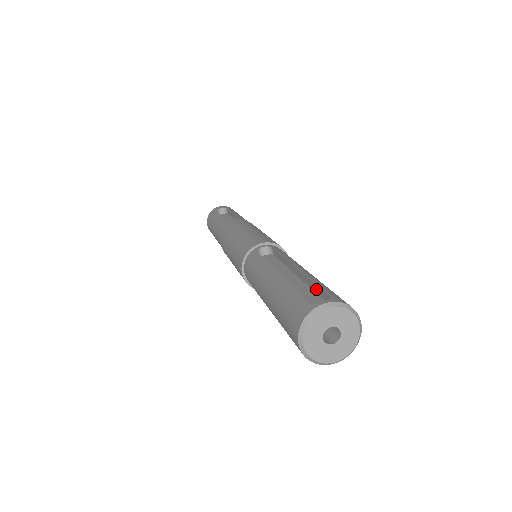
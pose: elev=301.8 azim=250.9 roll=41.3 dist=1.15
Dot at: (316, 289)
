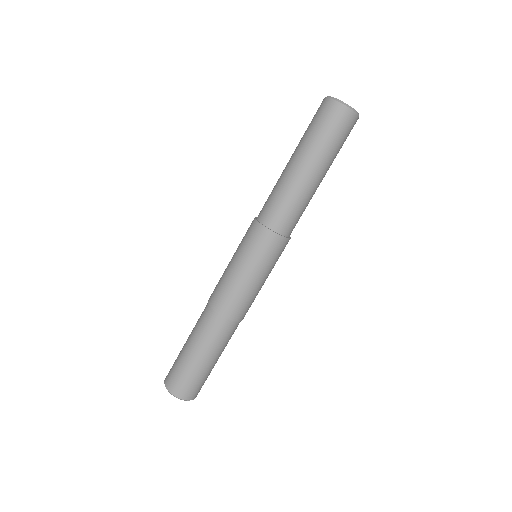
Dot at: occluded
